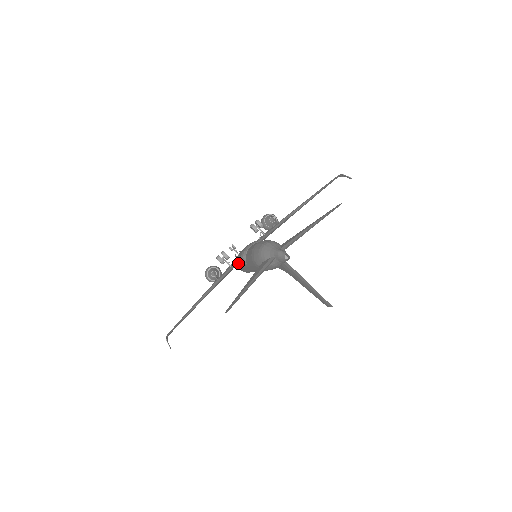
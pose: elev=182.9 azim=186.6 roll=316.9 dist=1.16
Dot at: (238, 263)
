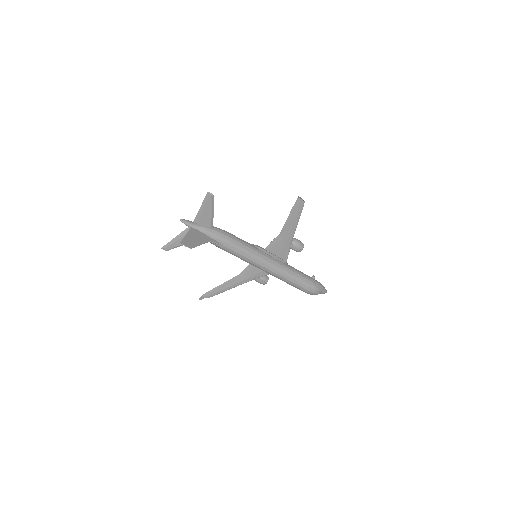
Dot at: occluded
